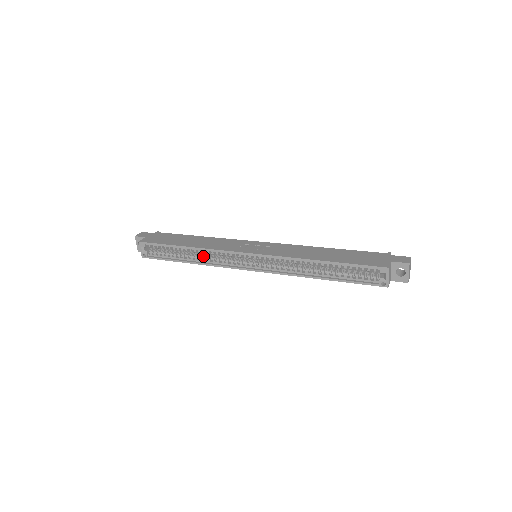
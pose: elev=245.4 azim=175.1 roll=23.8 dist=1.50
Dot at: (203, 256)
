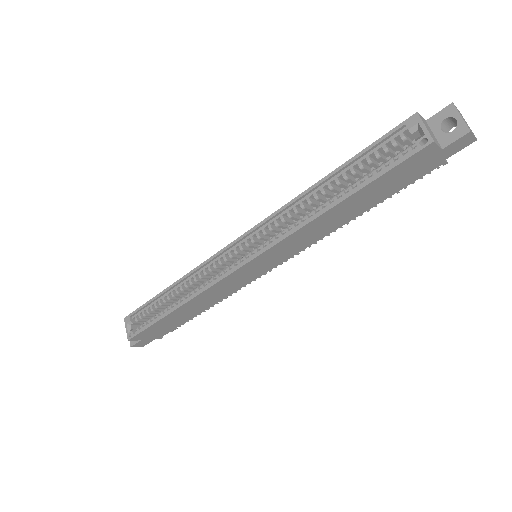
Dot at: (192, 291)
